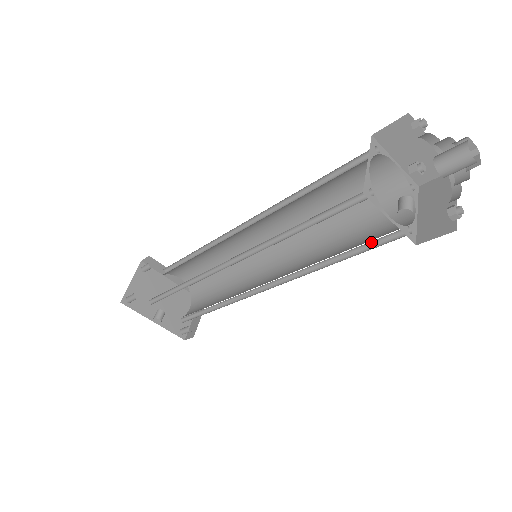
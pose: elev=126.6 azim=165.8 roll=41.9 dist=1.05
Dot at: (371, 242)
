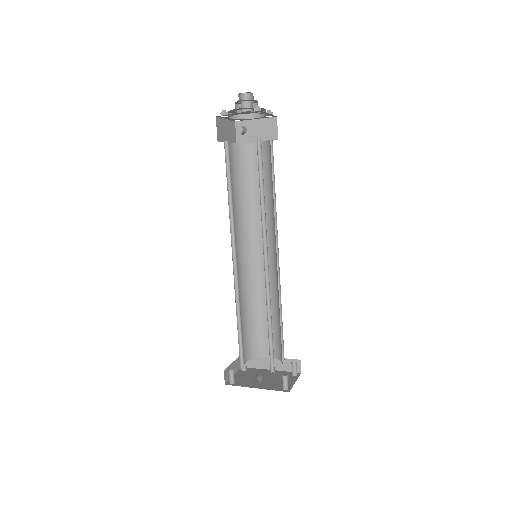
Dot at: (261, 165)
